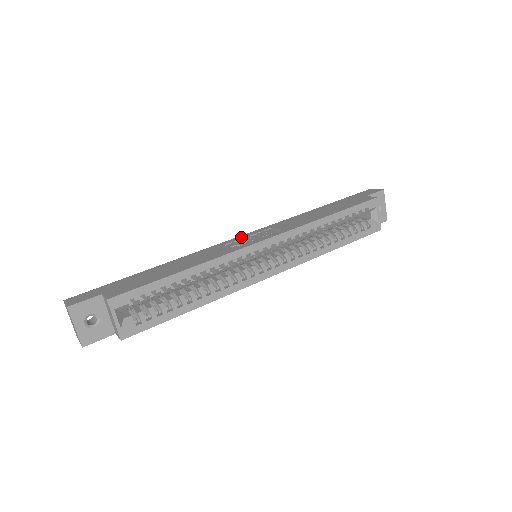
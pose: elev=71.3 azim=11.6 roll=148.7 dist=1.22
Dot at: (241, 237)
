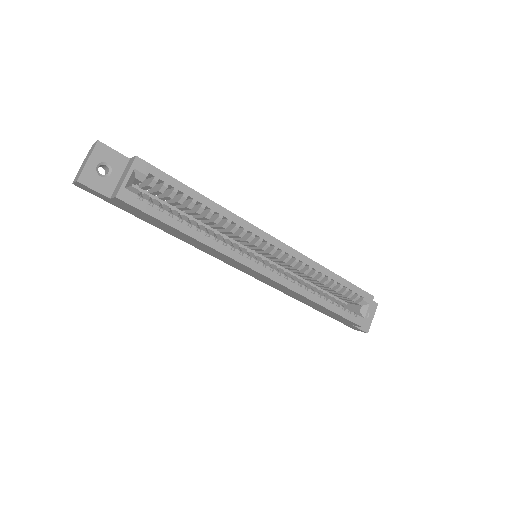
Dot at: occluded
